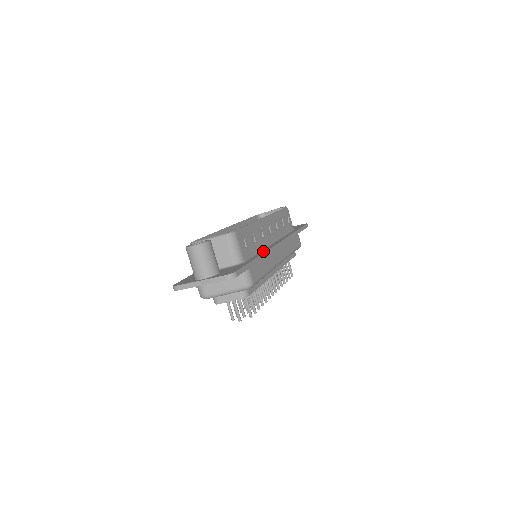
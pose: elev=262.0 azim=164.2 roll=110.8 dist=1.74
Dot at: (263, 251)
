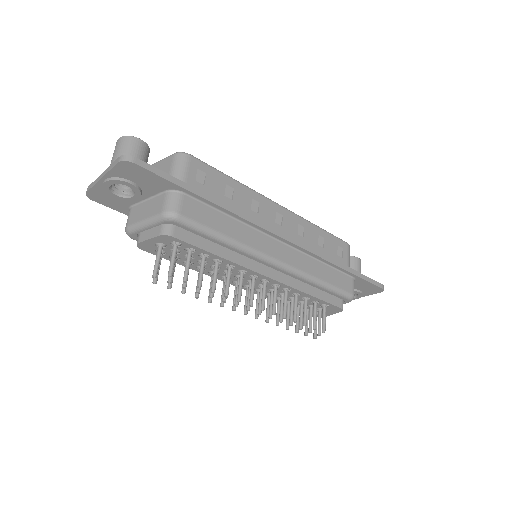
Dot at: (236, 212)
